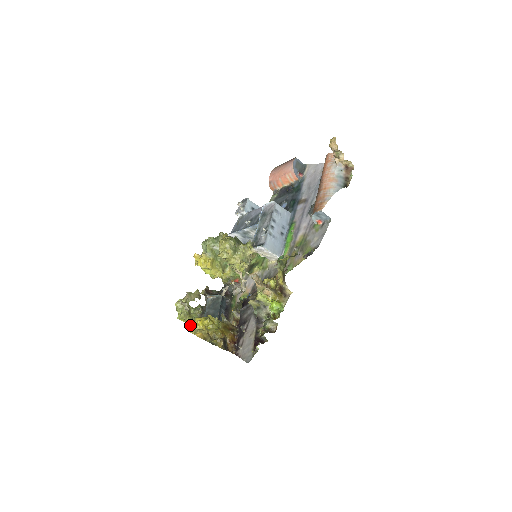
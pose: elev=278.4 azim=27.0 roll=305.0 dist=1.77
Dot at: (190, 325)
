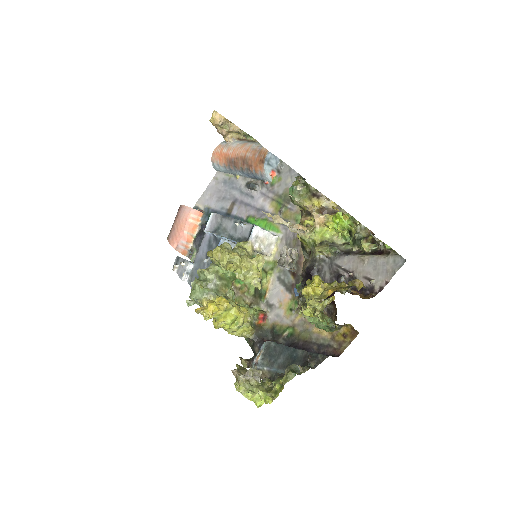
Dot at: occluded
